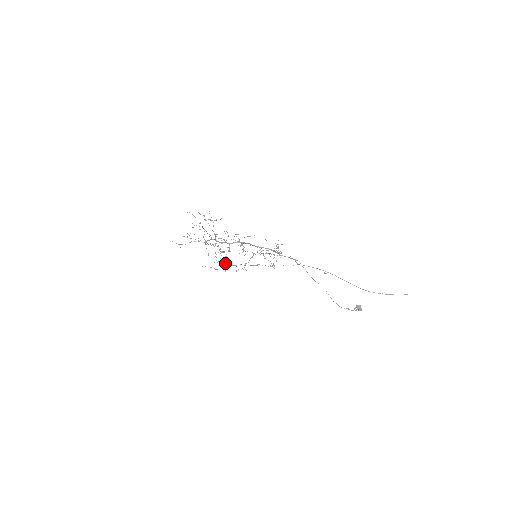
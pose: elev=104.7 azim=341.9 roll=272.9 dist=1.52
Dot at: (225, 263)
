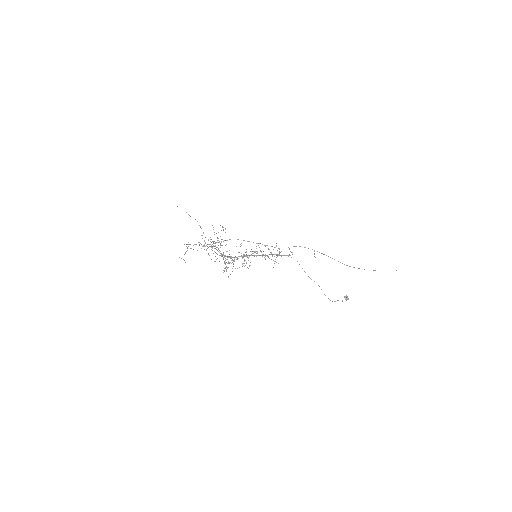
Dot at: (227, 267)
